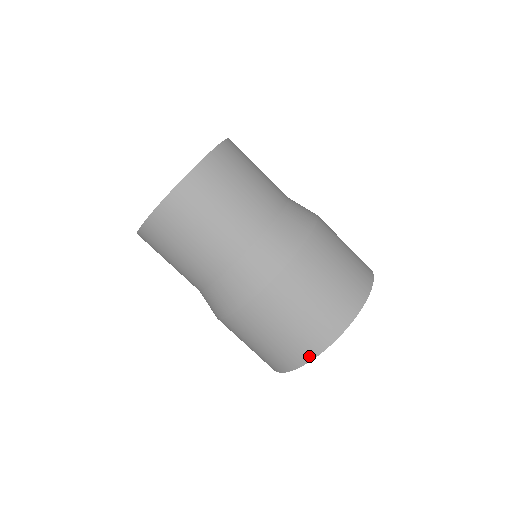
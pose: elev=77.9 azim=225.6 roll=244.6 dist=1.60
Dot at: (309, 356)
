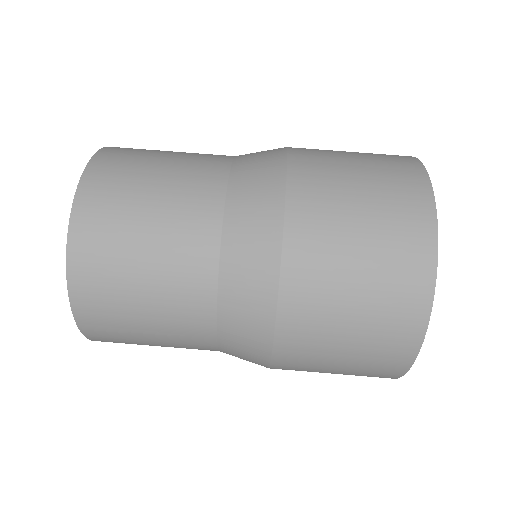
Dot at: (401, 369)
